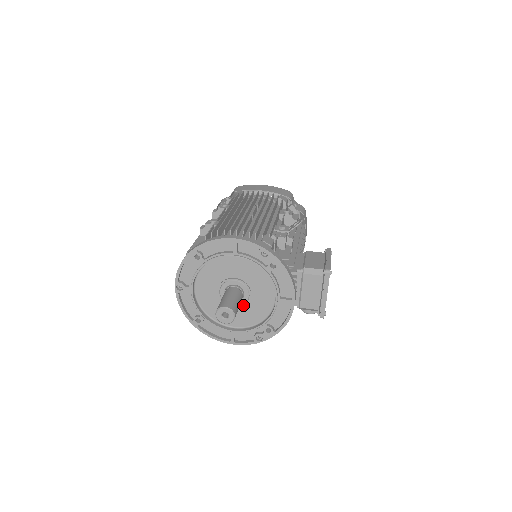
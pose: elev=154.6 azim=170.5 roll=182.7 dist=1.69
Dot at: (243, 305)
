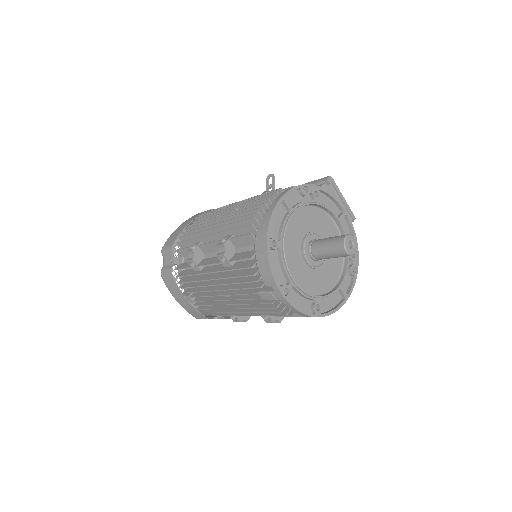
Dot at: occluded
